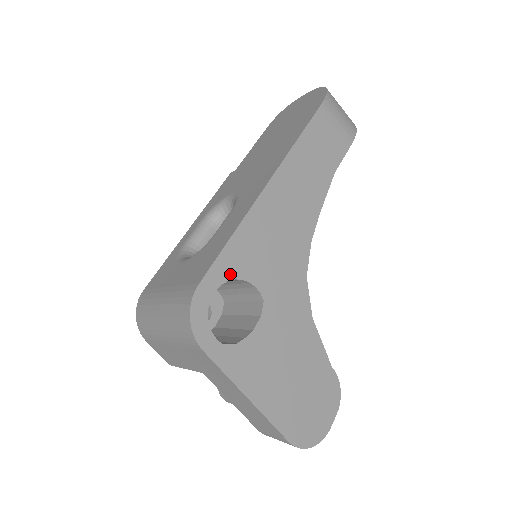
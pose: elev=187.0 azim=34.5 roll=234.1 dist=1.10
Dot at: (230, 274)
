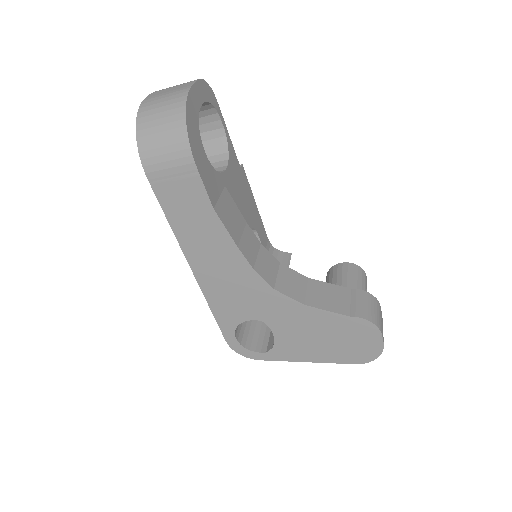
Dot at: (232, 326)
